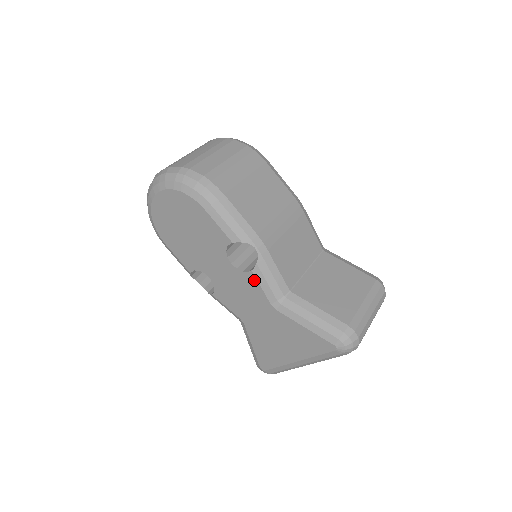
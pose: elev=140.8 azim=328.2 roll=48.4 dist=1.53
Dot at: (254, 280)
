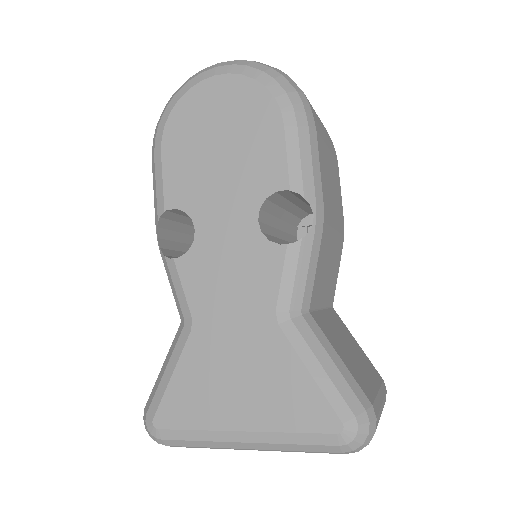
Dot at: (278, 261)
